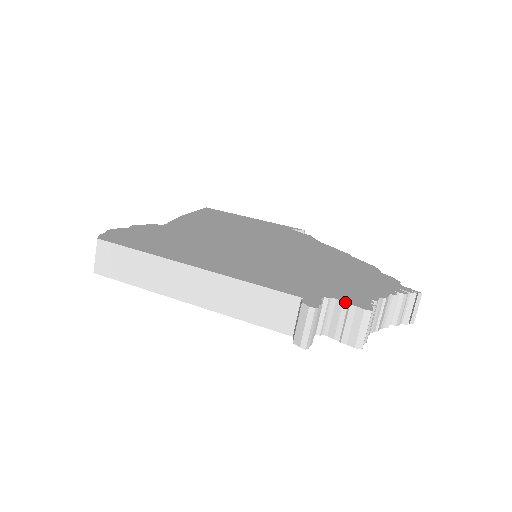
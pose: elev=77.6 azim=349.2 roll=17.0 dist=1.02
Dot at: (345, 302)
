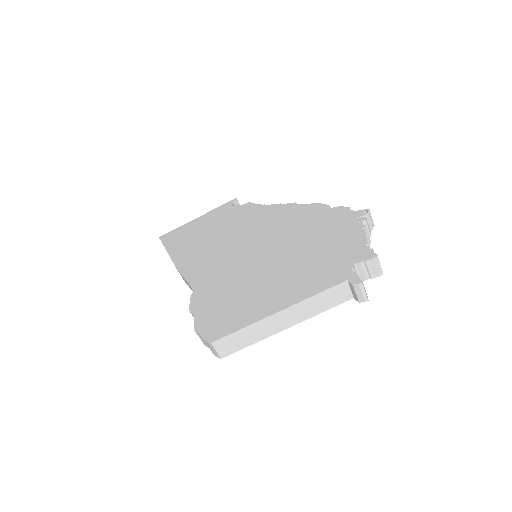
Dot at: (362, 262)
